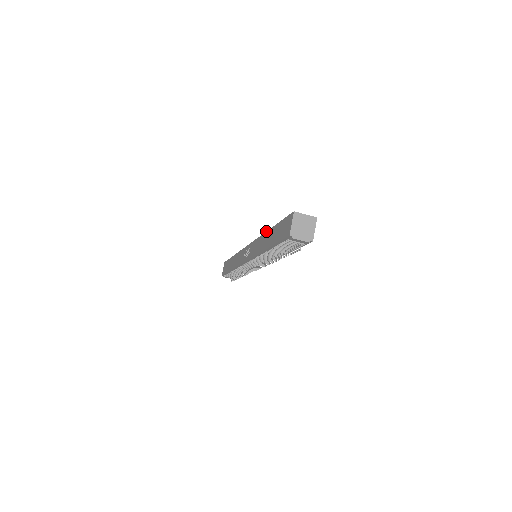
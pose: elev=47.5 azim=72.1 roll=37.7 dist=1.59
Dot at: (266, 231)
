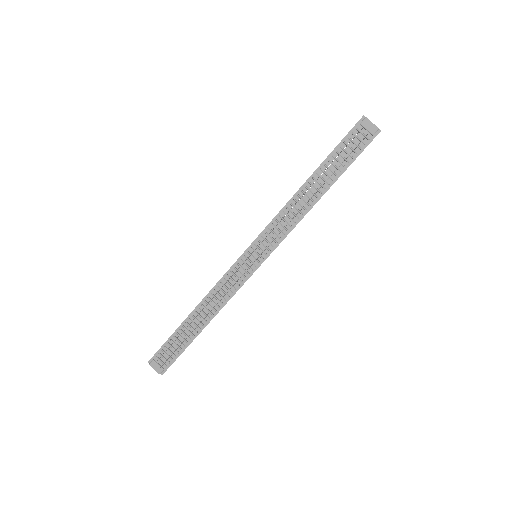
Dot at: occluded
